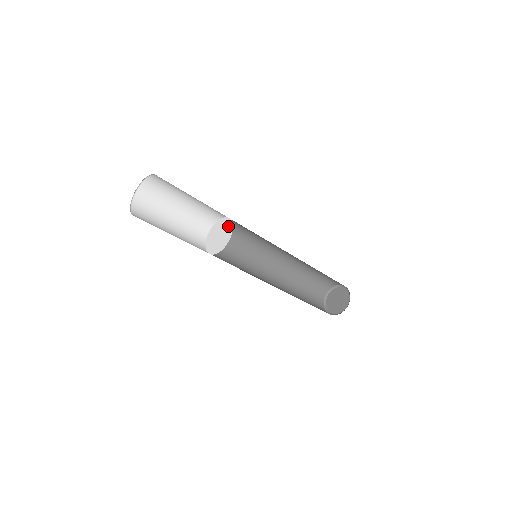
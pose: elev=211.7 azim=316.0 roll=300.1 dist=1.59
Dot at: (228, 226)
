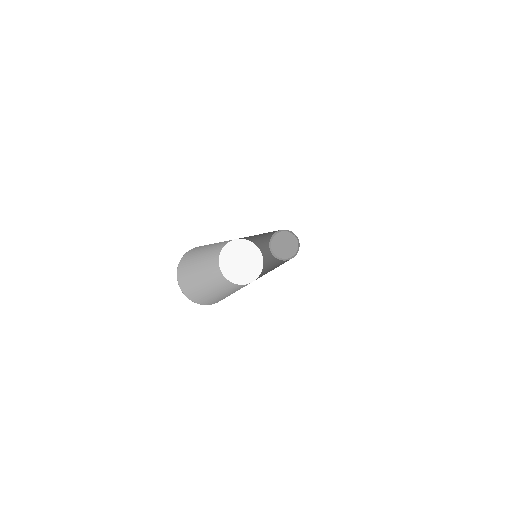
Dot at: (256, 268)
